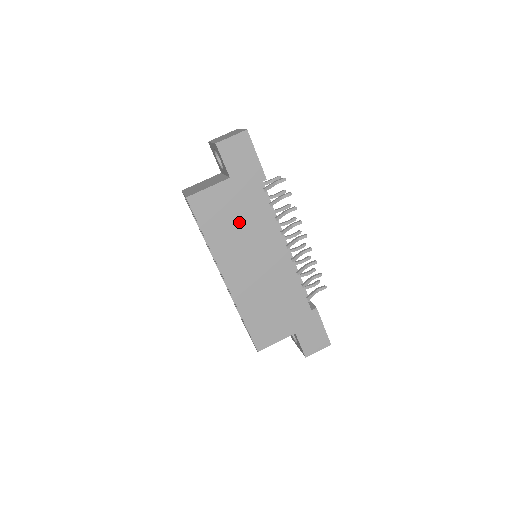
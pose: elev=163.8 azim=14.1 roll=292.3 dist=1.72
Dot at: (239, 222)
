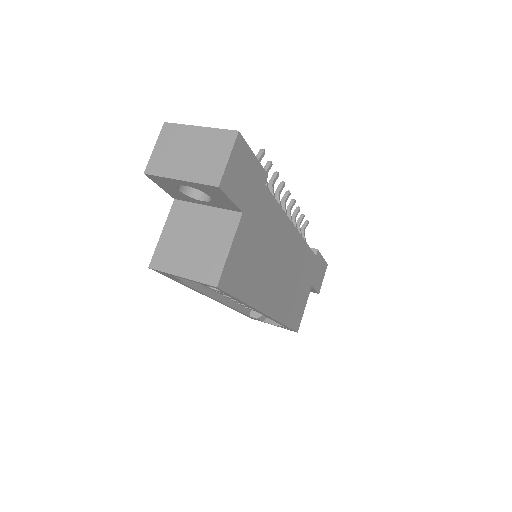
Dot at: (262, 249)
